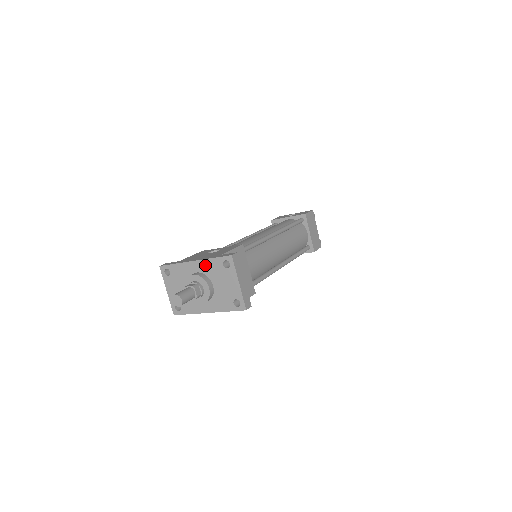
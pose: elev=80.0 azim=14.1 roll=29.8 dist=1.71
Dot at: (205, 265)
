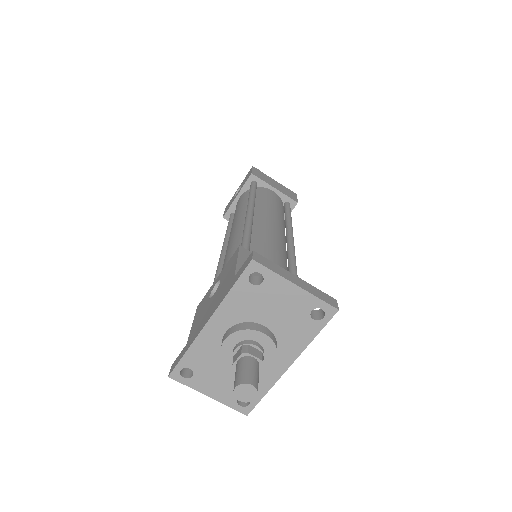
Dot at: (228, 311)
